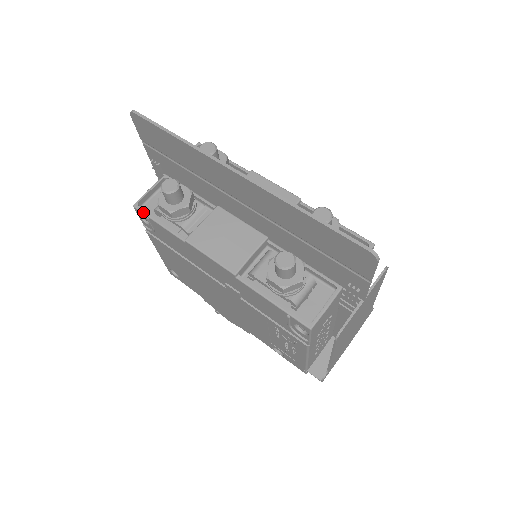
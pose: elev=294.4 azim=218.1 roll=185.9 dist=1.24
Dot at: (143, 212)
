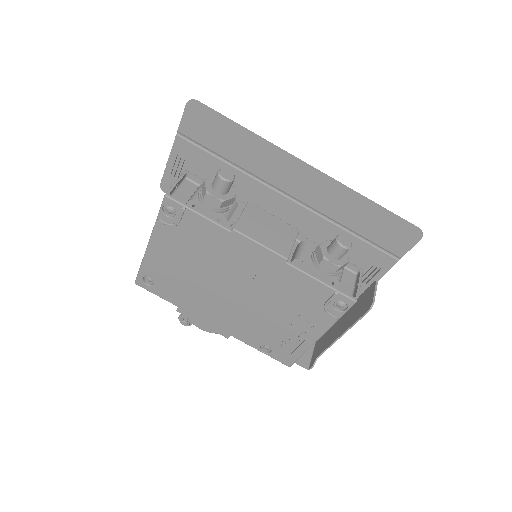
Dot at: (179, 202)
